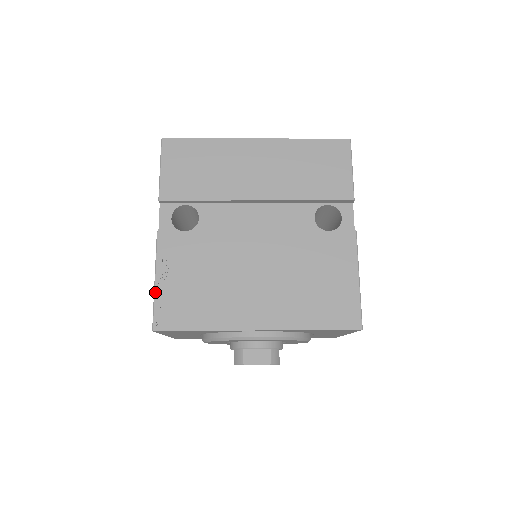
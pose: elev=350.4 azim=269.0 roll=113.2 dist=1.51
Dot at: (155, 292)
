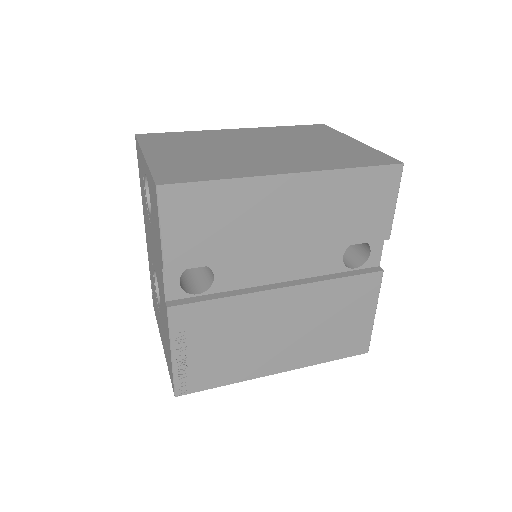
Dot at: (173, 366)
